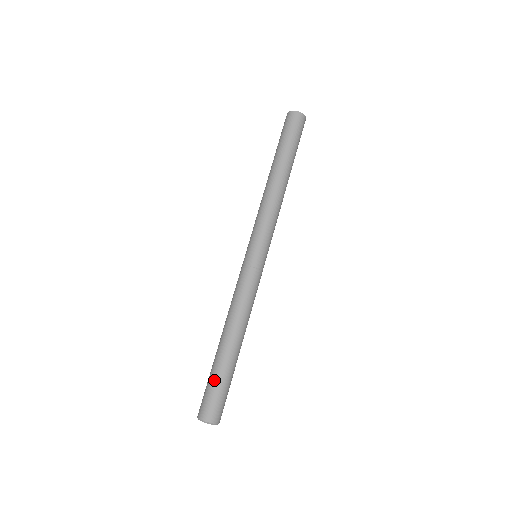
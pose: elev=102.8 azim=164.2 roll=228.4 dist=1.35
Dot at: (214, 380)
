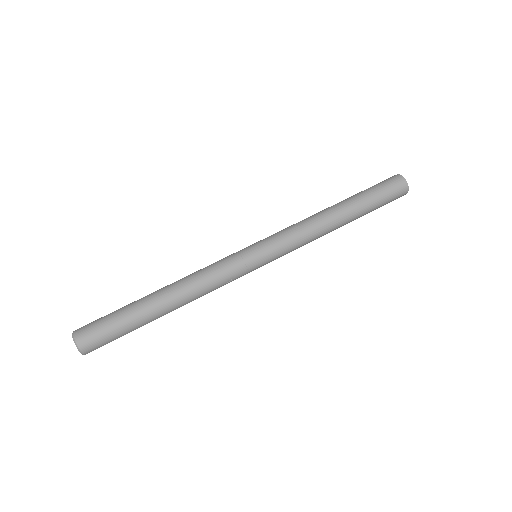
Dot at: (119, 317)
